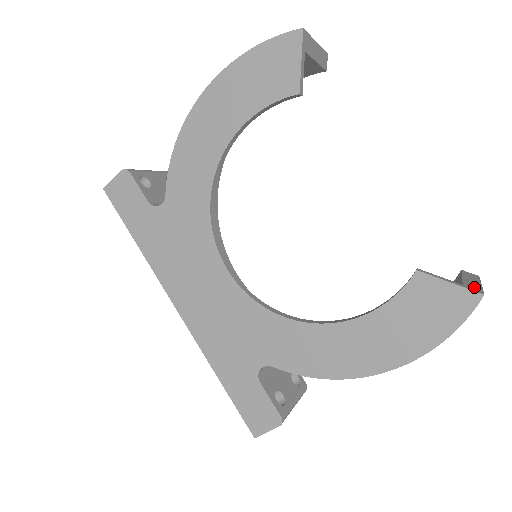
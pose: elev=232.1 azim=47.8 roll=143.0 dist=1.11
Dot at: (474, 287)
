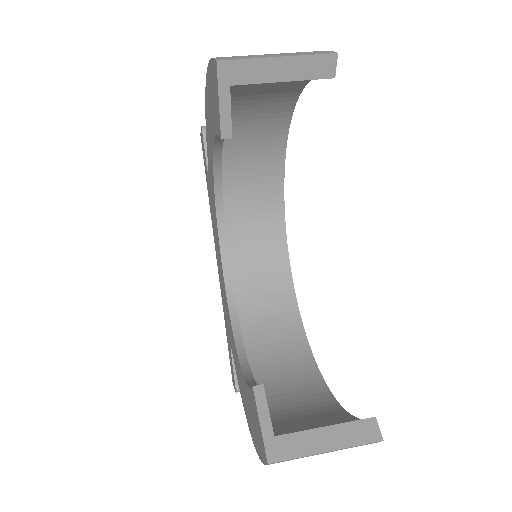
Dot at: (287, 448)
